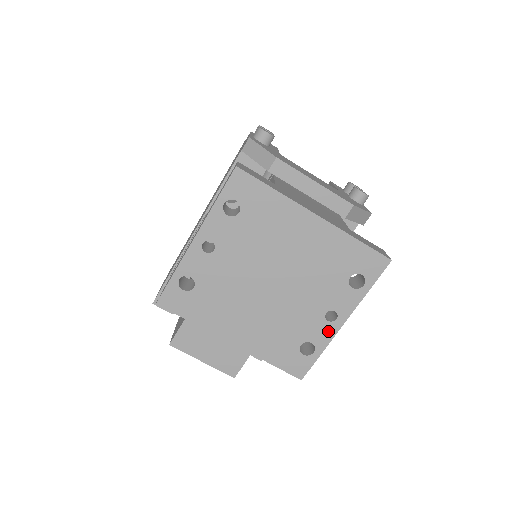
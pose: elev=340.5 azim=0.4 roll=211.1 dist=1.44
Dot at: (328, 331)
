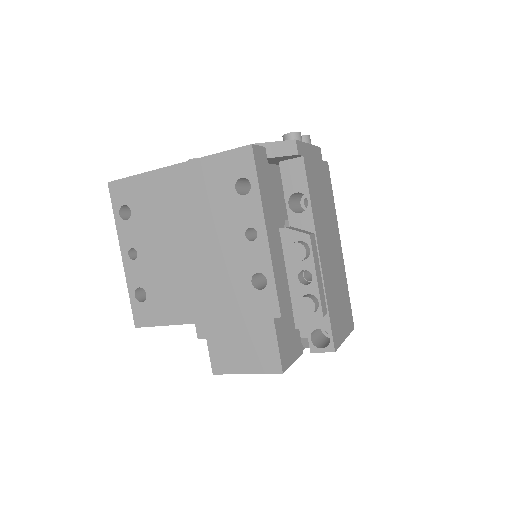
Dot at: (261, 250)
